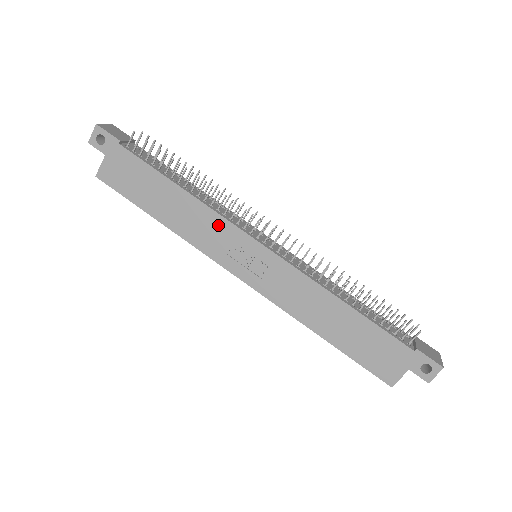
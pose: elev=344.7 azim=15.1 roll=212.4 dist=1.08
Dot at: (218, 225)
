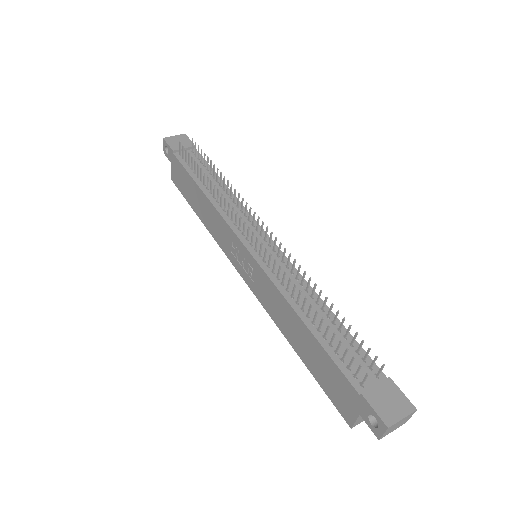
Dot at: (222, 225)
